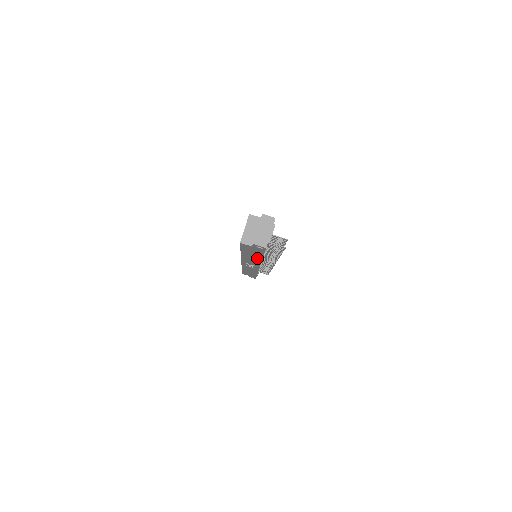
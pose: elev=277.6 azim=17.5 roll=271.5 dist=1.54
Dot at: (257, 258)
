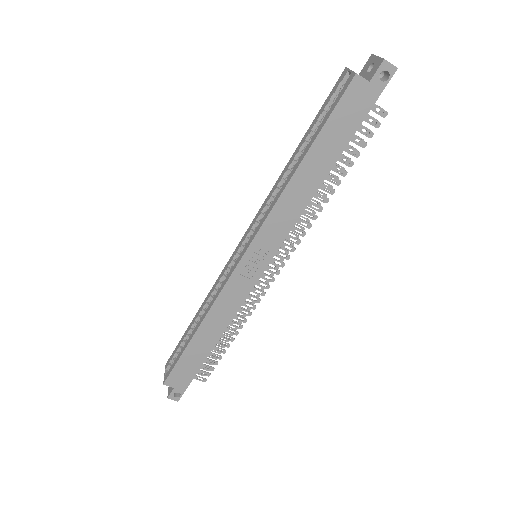
Dot at: (320, 173)
